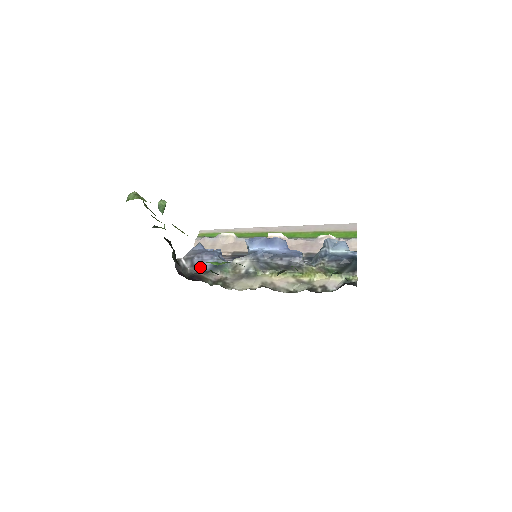
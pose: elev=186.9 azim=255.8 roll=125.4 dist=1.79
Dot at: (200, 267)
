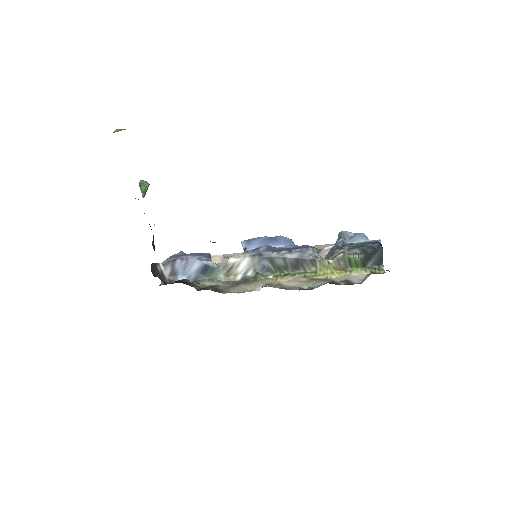
Dot at: (182, 276)
